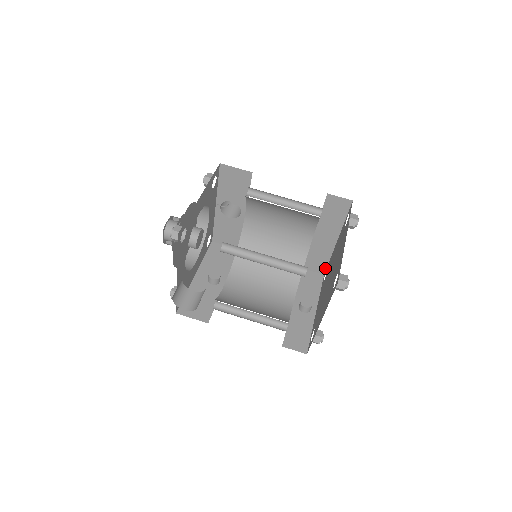
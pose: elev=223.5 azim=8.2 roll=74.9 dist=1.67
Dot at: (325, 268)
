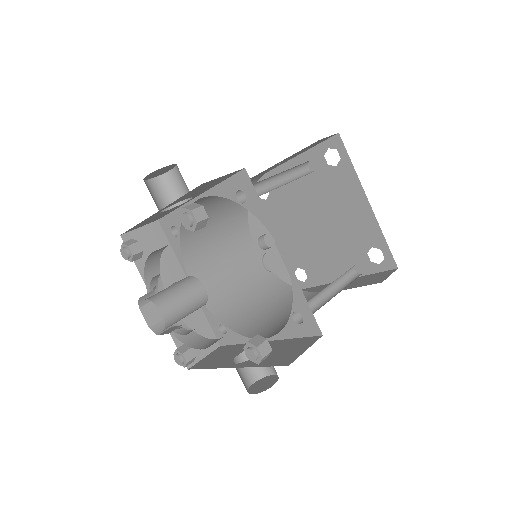
Dot at: occluded
